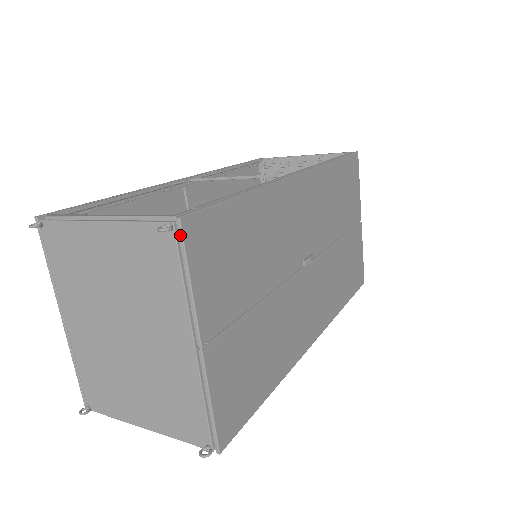
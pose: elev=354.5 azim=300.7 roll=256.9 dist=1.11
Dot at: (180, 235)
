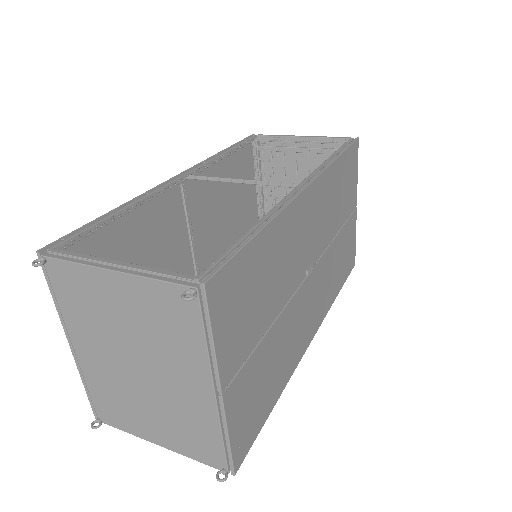
Dot at: (204, 299)
